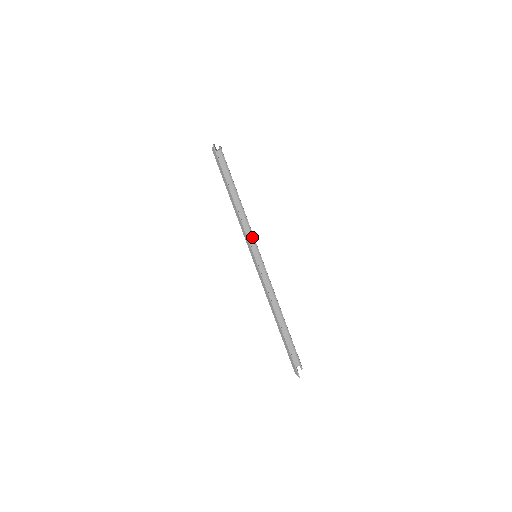
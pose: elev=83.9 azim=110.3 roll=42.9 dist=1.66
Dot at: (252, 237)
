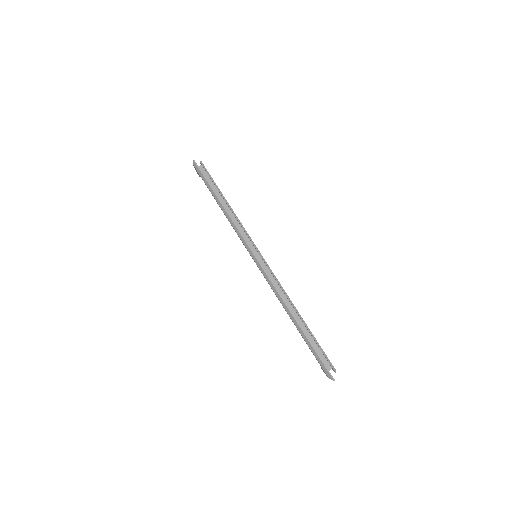
Dot at: (247, 236)
